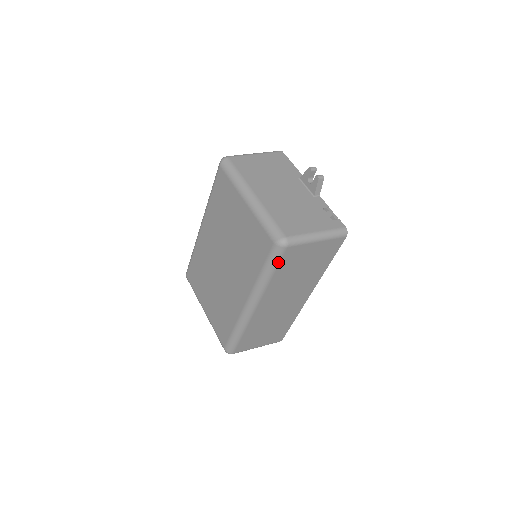
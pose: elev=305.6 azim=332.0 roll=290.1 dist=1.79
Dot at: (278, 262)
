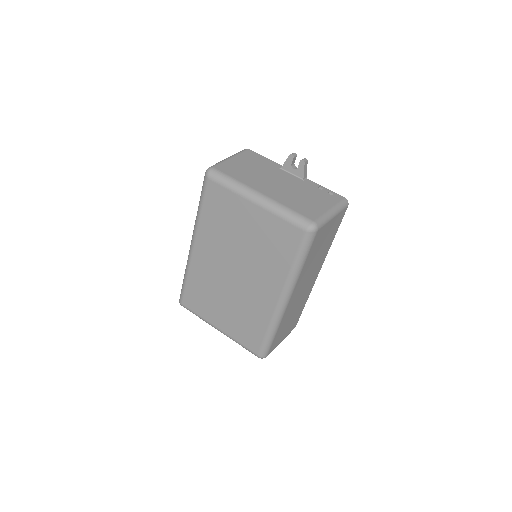
Dot at: (309, 248)
